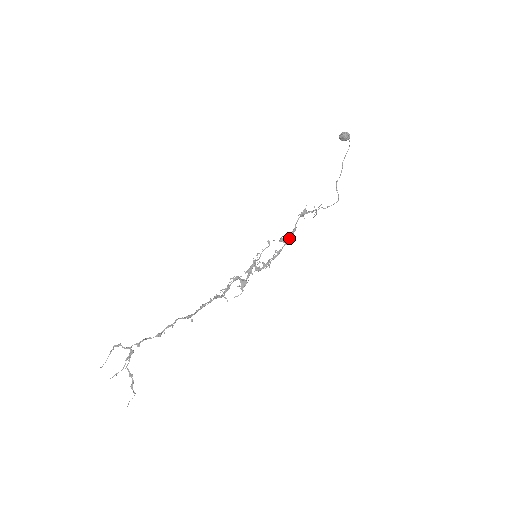
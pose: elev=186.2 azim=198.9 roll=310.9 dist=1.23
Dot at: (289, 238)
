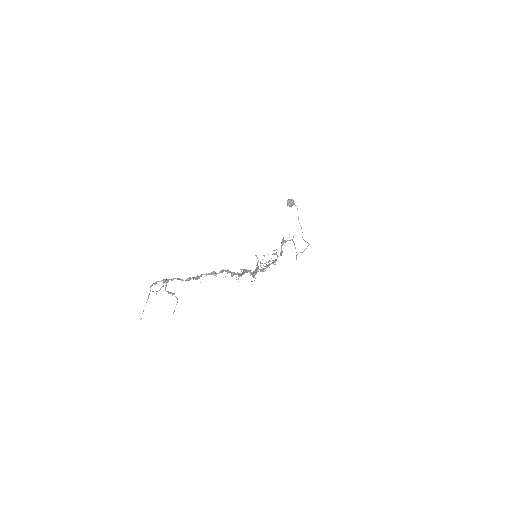
Dot at: (280, 255)
